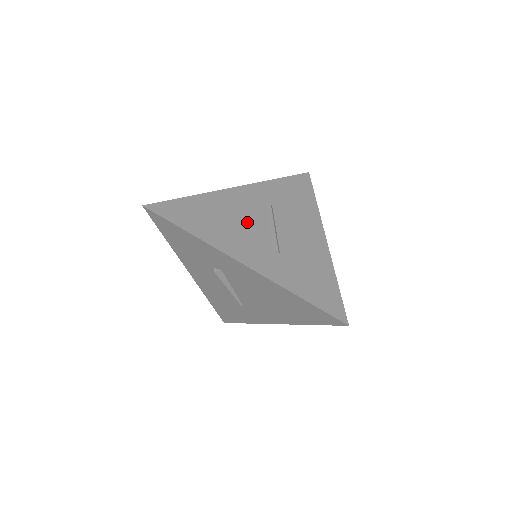
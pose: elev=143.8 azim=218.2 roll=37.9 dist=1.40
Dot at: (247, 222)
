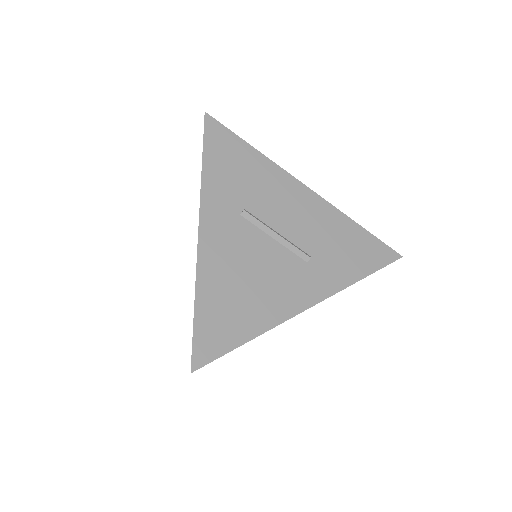
Dot at: (258, 260)
